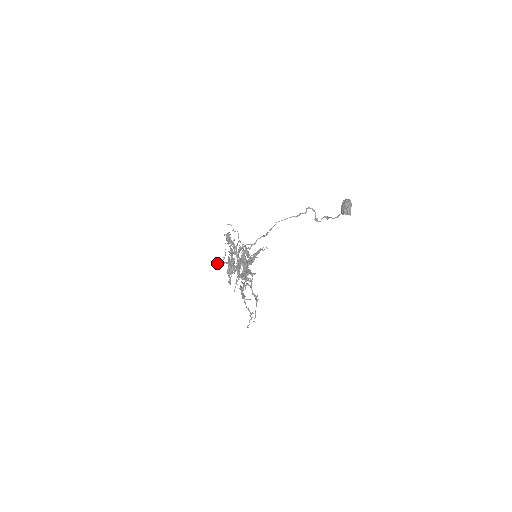
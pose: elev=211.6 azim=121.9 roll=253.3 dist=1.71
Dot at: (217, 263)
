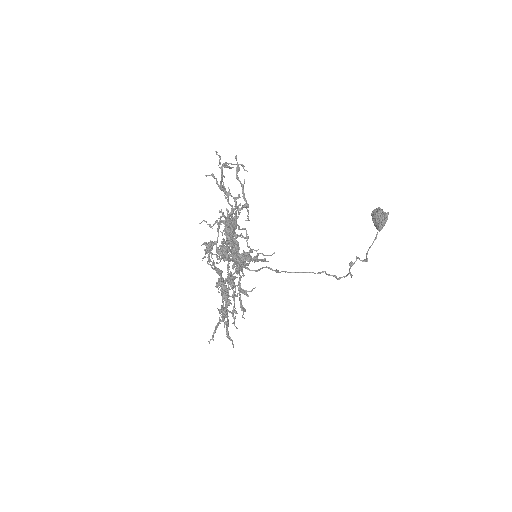
Dot at: occluded
